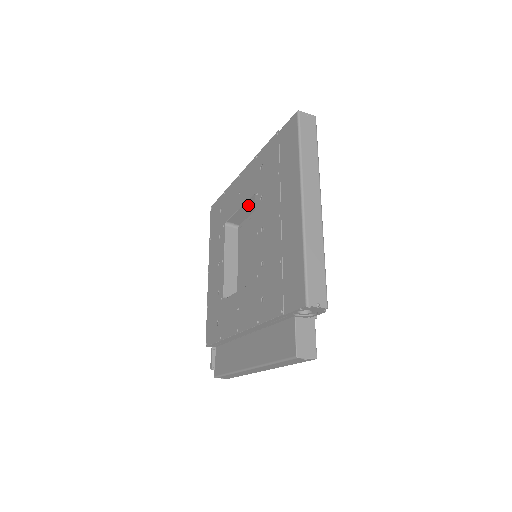
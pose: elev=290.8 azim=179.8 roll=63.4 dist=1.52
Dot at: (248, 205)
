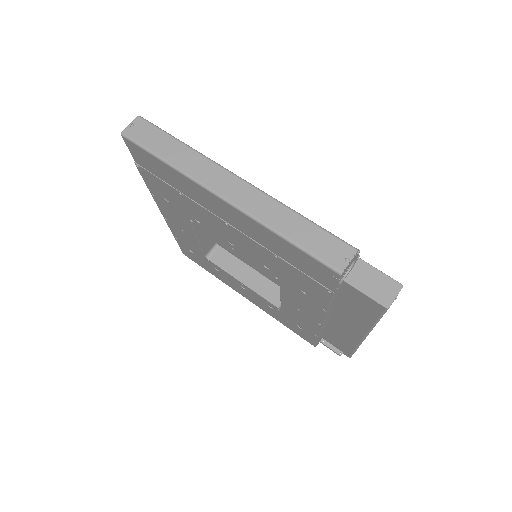
Dot at: (199, 231)
